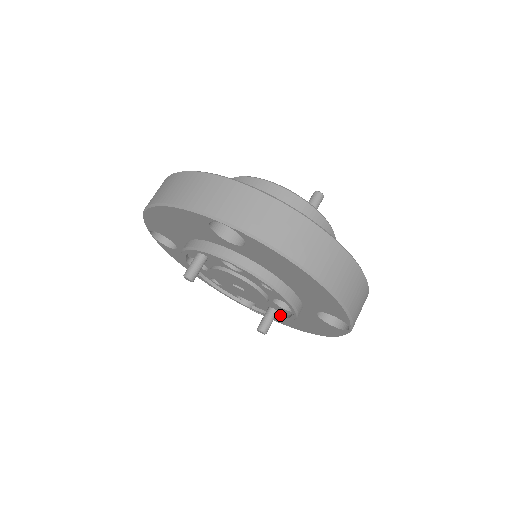
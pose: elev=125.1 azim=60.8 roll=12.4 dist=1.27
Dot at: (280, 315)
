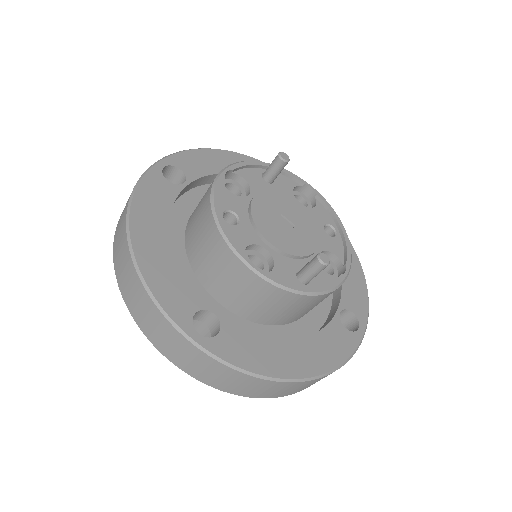
Dot at: occluded
